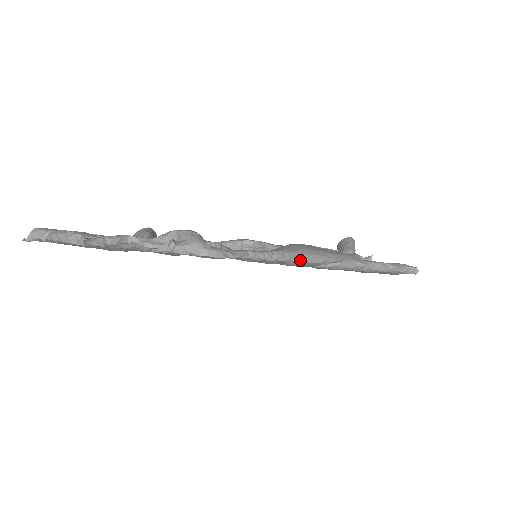
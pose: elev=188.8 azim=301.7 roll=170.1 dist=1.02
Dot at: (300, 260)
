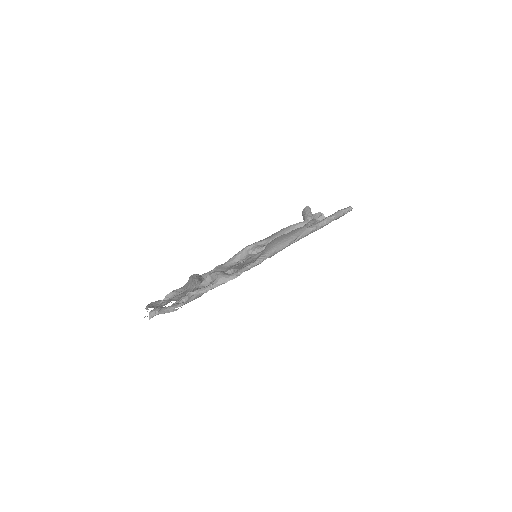
Dot at: (276, 252)
